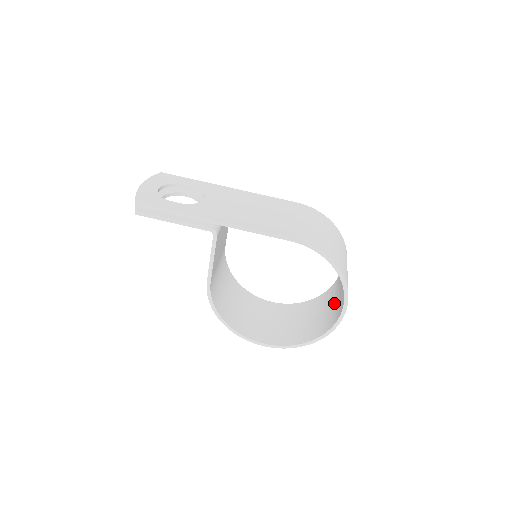
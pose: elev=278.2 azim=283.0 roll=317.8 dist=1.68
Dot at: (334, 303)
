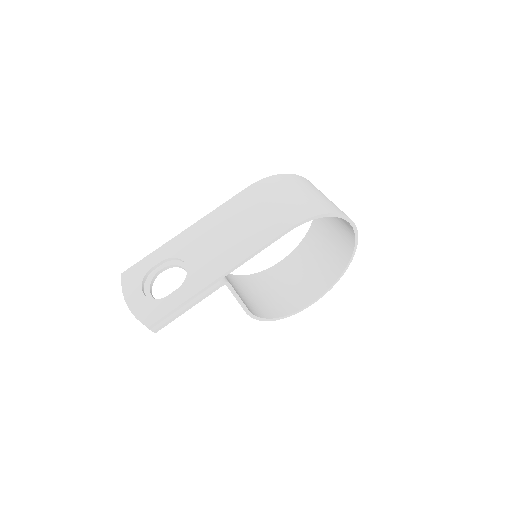
Dot at: (335, 226)
